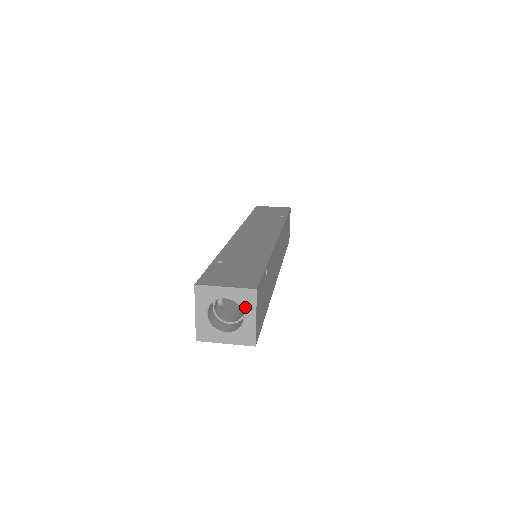
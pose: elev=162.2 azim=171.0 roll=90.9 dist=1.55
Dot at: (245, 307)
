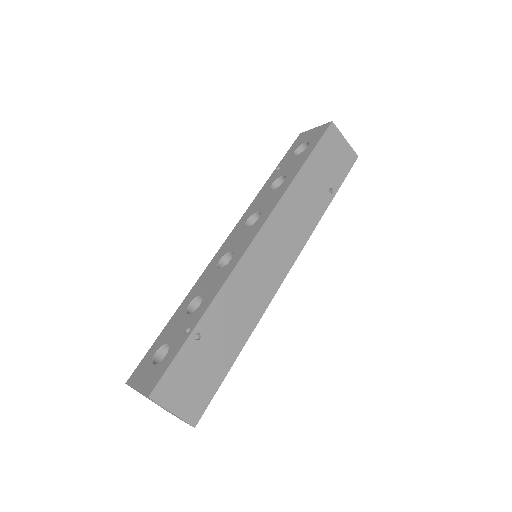
Dot at: occluded
